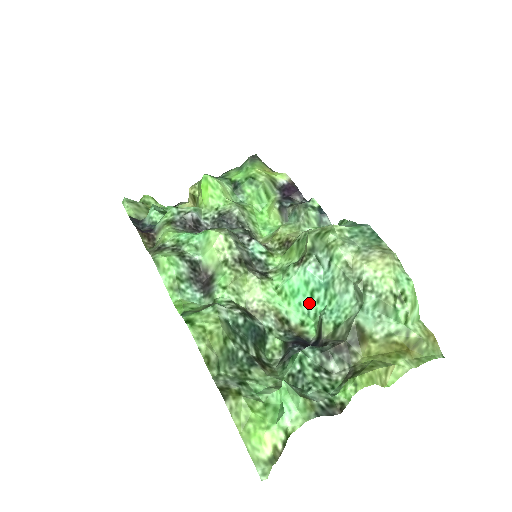
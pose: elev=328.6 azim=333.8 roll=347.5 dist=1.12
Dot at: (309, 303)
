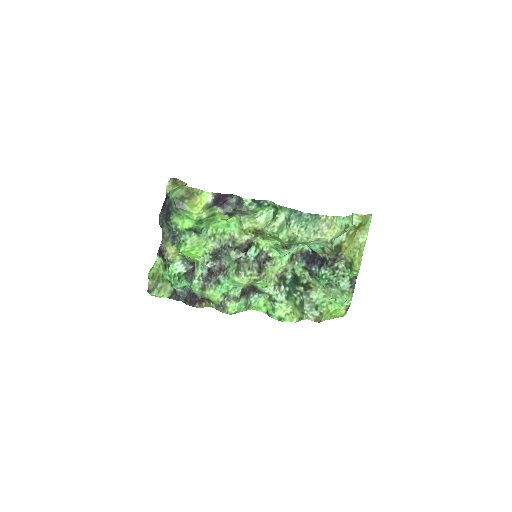
Dot at: occluded
